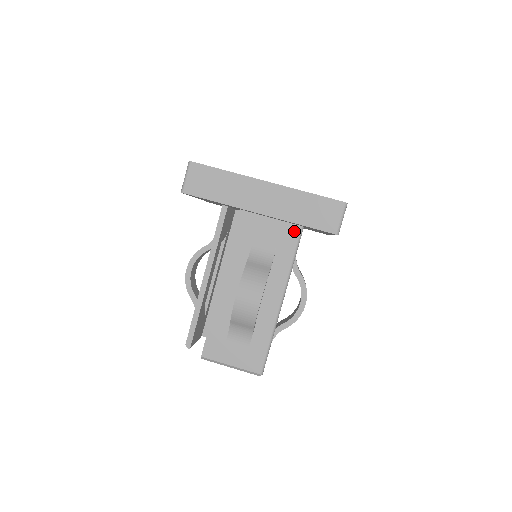
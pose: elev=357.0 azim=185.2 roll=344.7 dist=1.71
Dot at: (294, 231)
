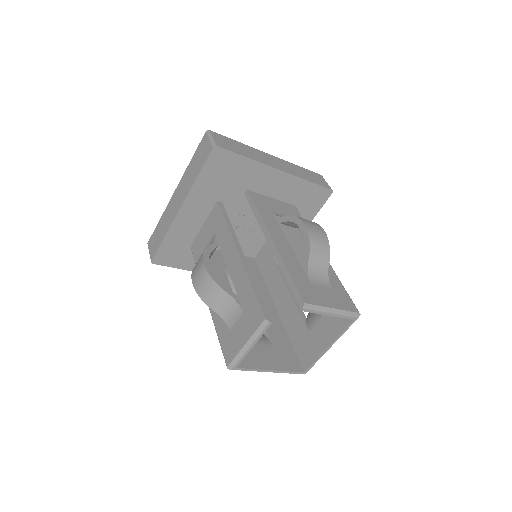
Dot at: (292, 208)
